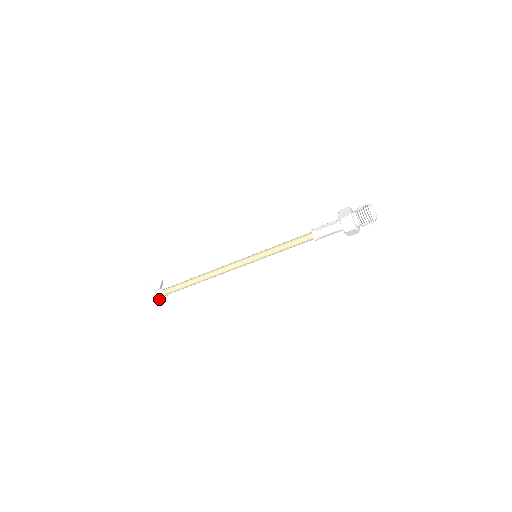
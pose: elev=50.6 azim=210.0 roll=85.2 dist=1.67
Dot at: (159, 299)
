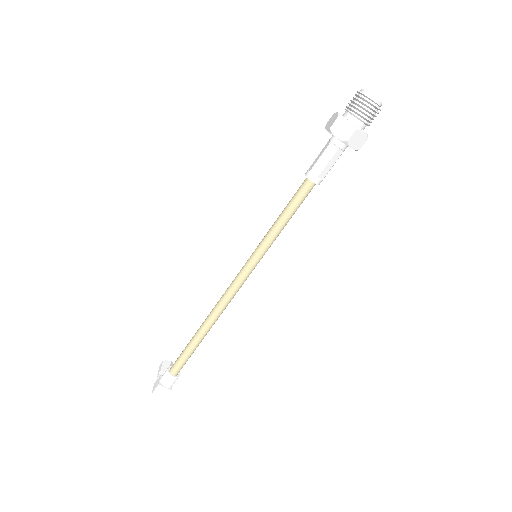
Dot at: (170, 385)
